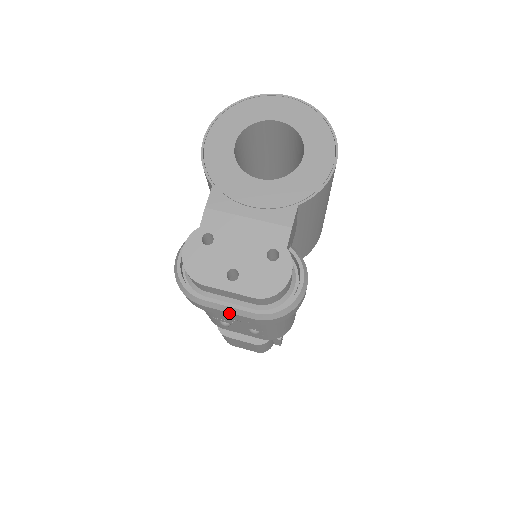
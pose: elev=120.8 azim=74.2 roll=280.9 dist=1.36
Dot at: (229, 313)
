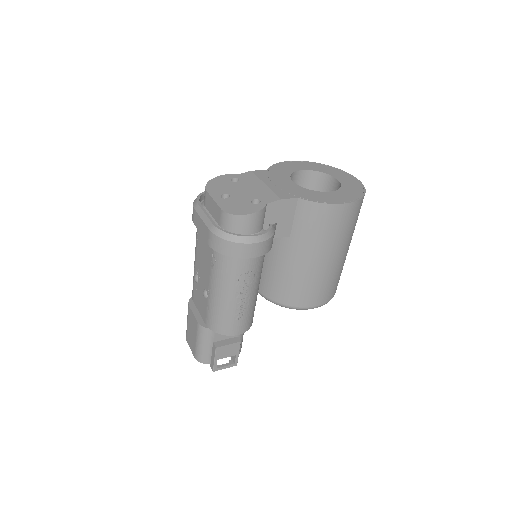
Dot at: (202, 221)
